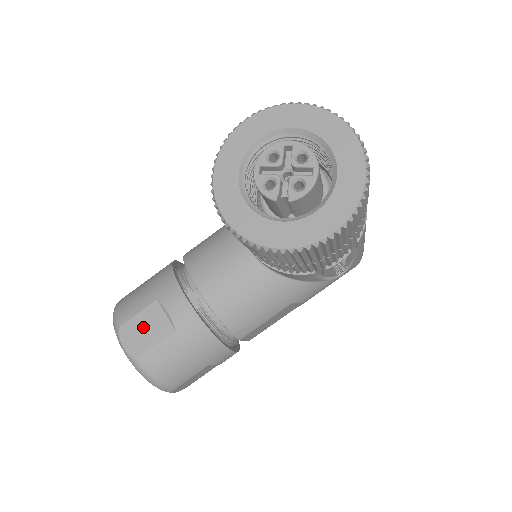
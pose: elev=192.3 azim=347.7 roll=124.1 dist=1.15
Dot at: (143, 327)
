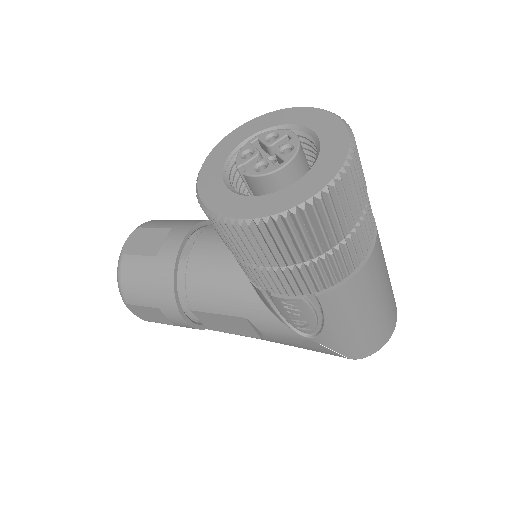
Dot at: (146, 238)
